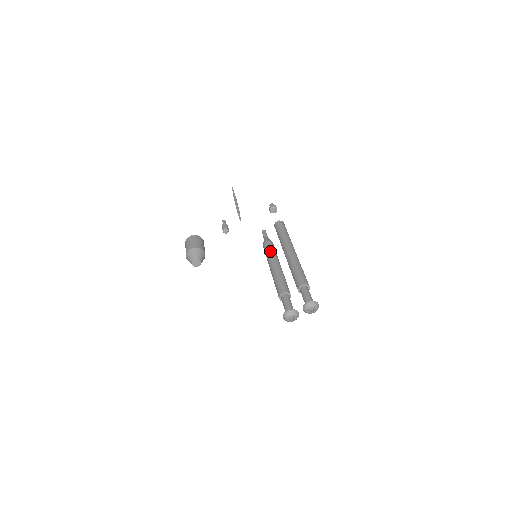
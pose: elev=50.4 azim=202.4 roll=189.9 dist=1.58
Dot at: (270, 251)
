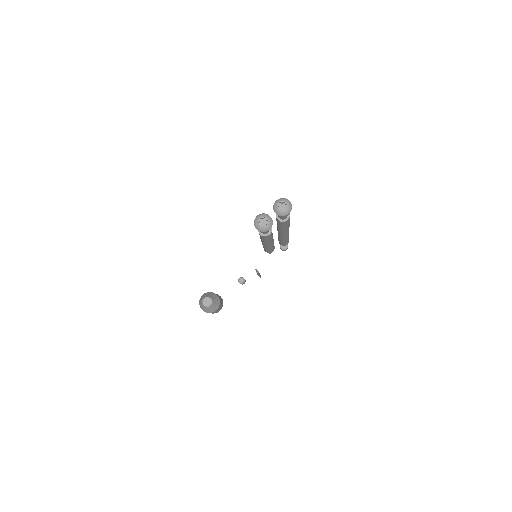
Dot at: occluded
